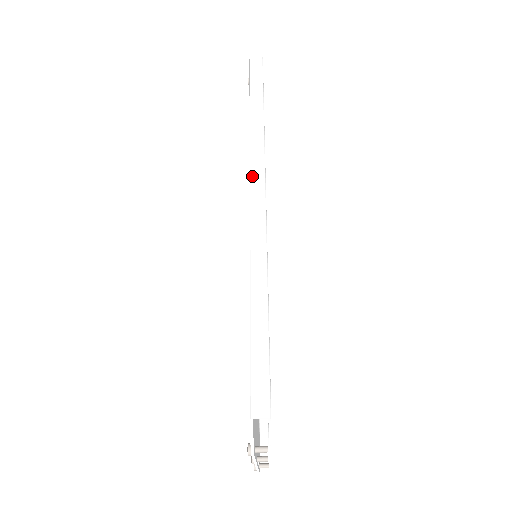
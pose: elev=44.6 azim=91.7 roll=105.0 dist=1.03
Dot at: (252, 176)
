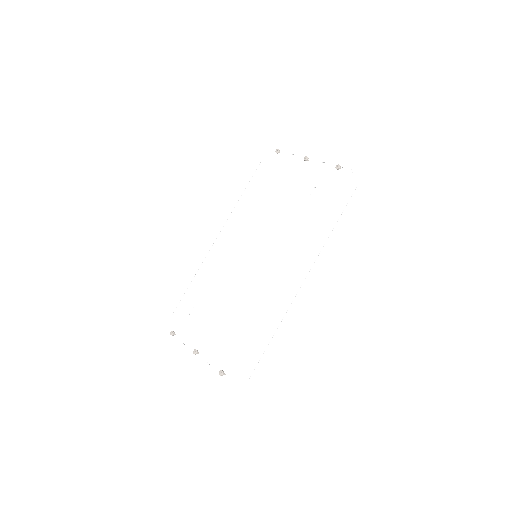
Dot at: (308, 268)
